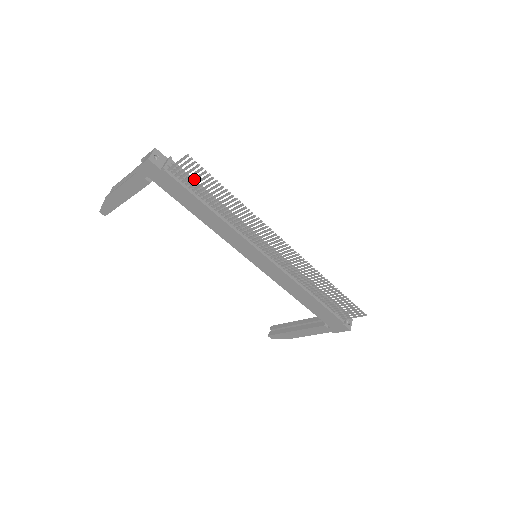
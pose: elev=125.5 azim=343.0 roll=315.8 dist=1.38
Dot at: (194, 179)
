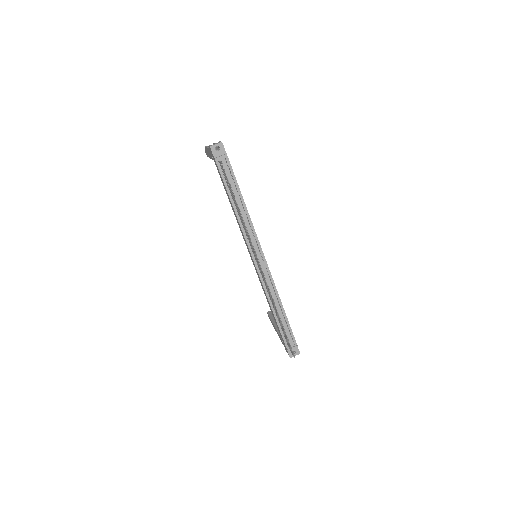
Dot at: (226, 179)
